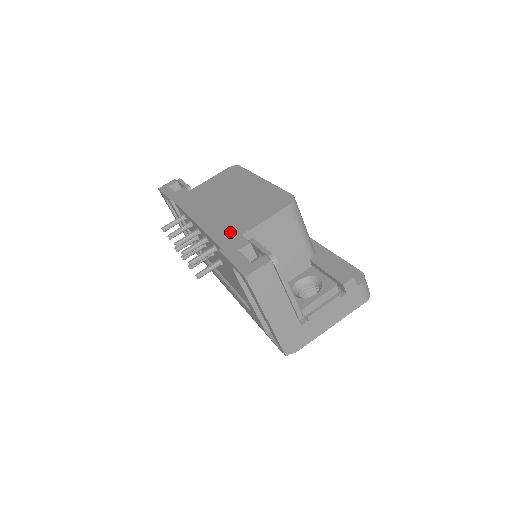
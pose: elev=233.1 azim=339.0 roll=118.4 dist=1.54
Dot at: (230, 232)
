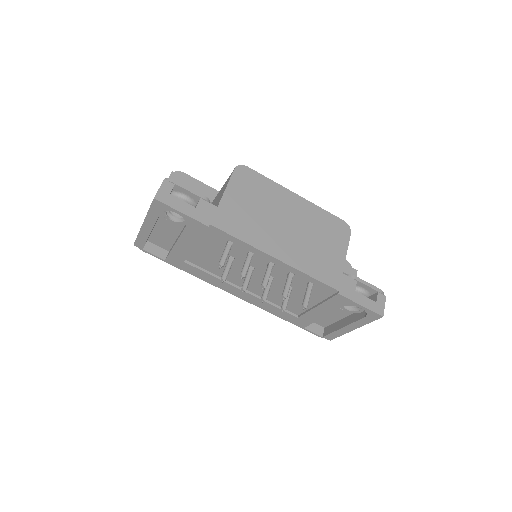
Dot at: (330, 271)
